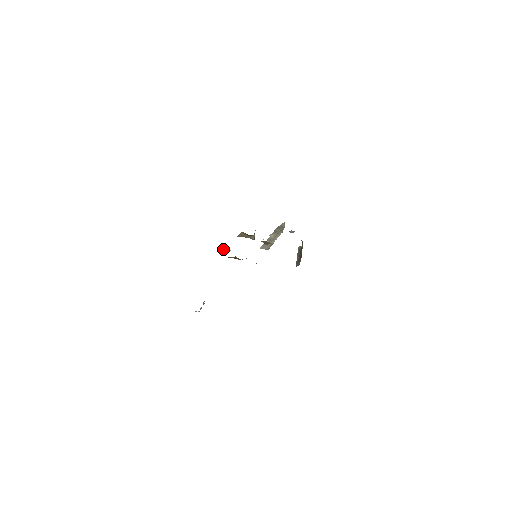
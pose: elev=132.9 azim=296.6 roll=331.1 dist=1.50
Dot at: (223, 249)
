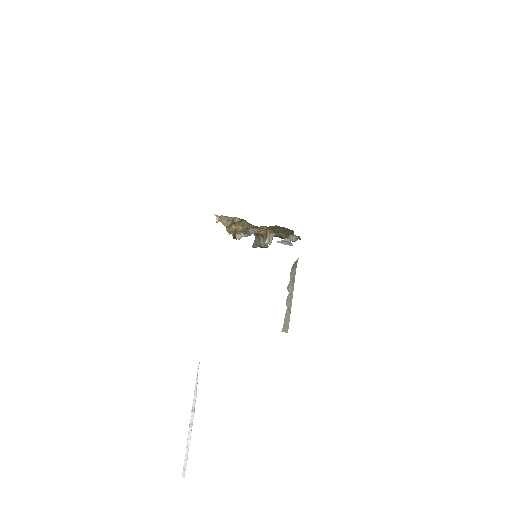
Dot at: (234, 234)
